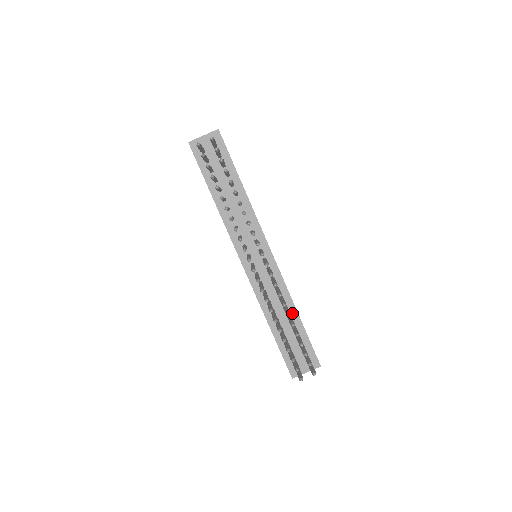
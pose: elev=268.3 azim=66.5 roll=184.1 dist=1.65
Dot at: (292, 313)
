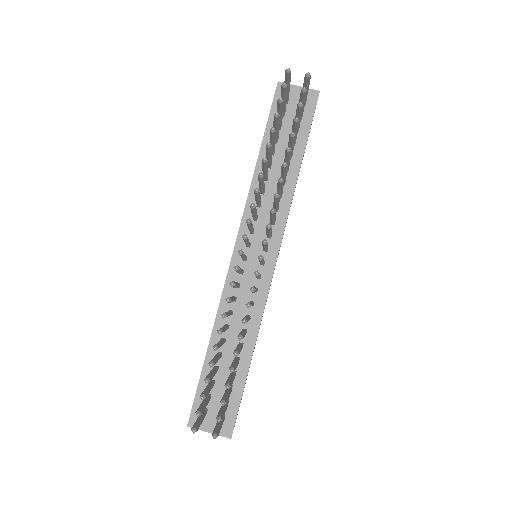
Dot at: (246, 348)
